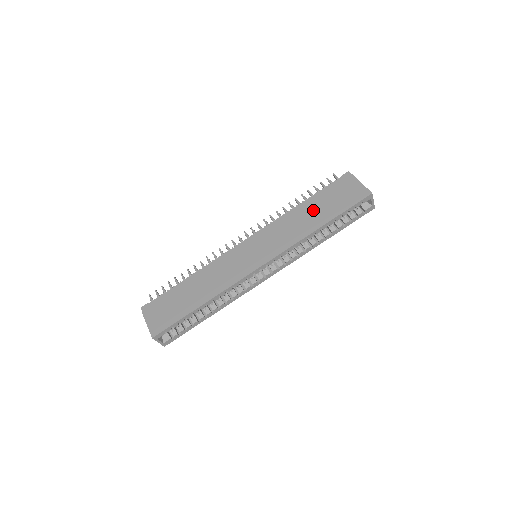
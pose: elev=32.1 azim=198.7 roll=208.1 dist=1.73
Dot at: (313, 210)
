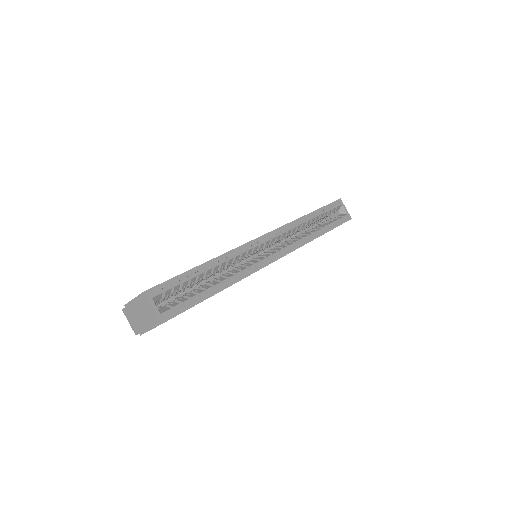
Dot at: occluded
